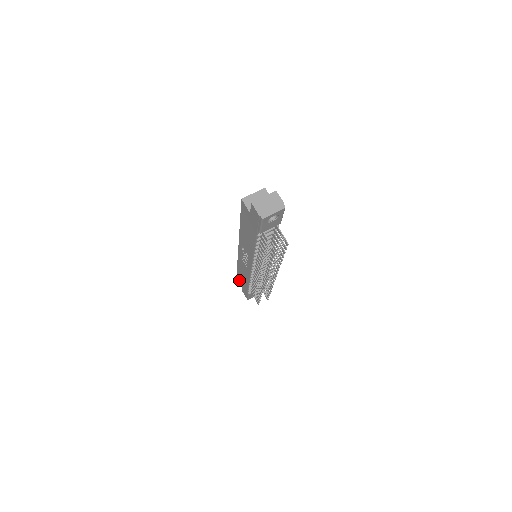
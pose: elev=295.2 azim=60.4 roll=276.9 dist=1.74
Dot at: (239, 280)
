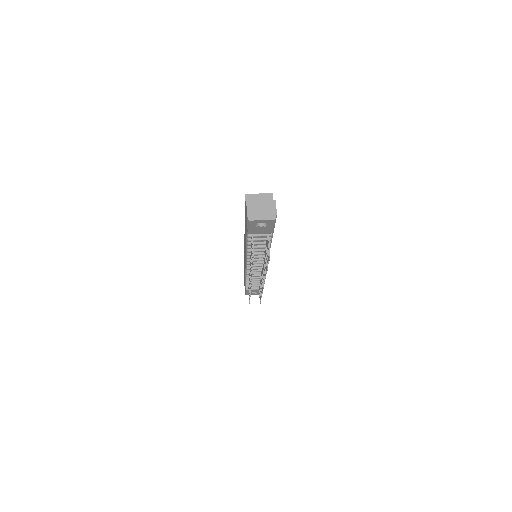
Dot at: occluded
